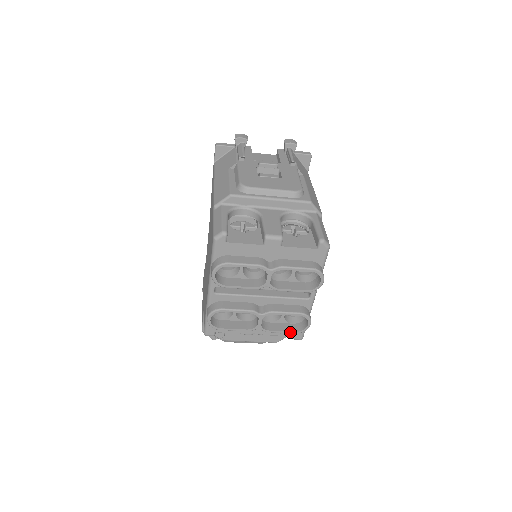
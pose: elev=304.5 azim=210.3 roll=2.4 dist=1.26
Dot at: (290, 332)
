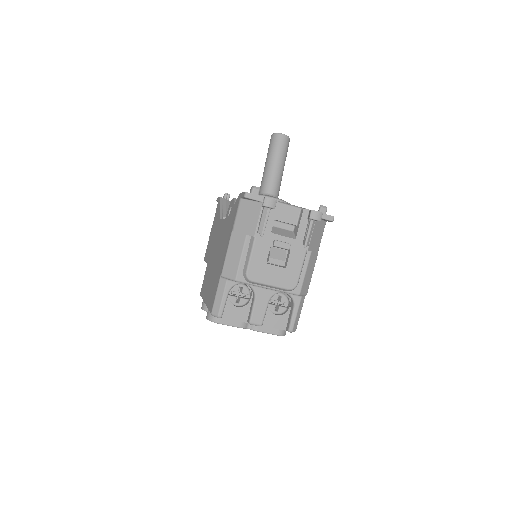
Dot at: occluded
